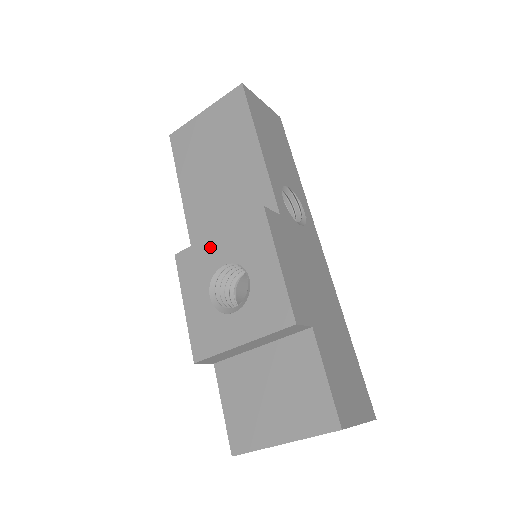
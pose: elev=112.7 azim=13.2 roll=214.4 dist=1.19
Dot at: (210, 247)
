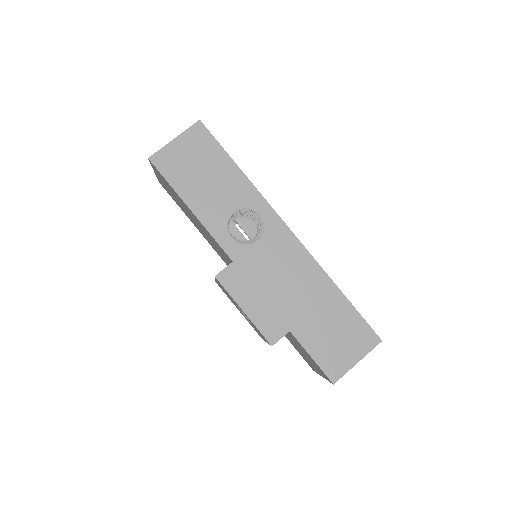
Dot at: (220, 286)
